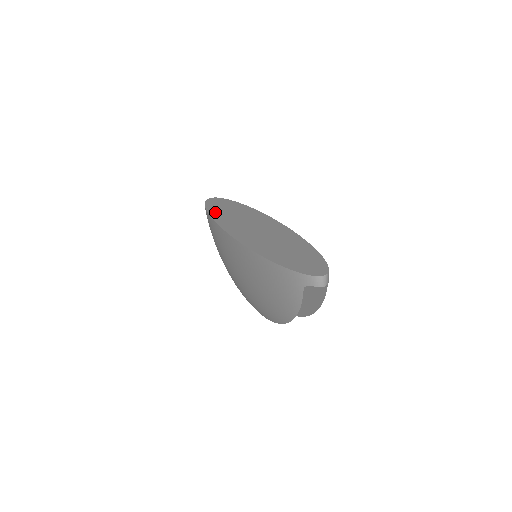
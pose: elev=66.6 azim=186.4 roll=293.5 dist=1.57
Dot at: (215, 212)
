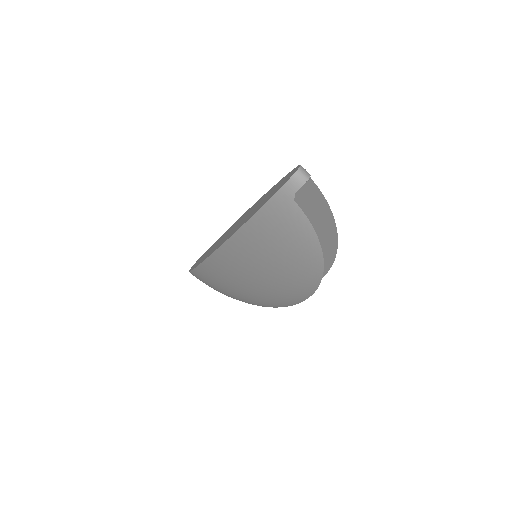
Dot at: occluded
